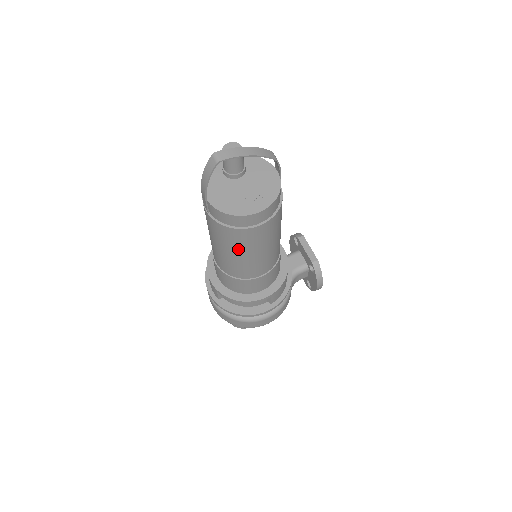
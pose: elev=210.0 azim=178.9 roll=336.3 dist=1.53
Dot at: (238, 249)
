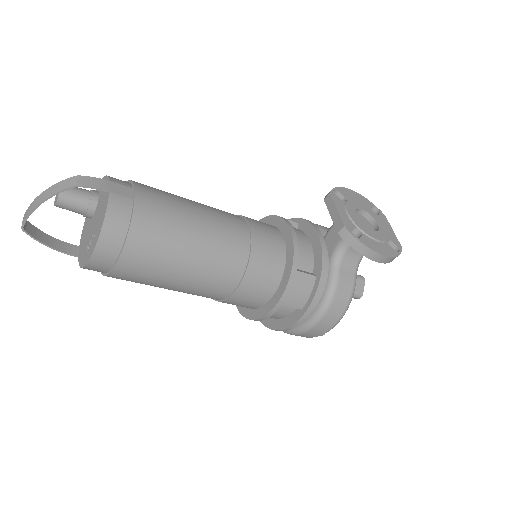
Dot at: (152, 285)
